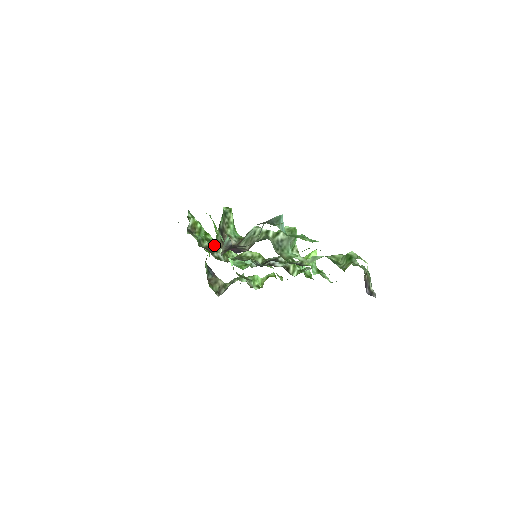
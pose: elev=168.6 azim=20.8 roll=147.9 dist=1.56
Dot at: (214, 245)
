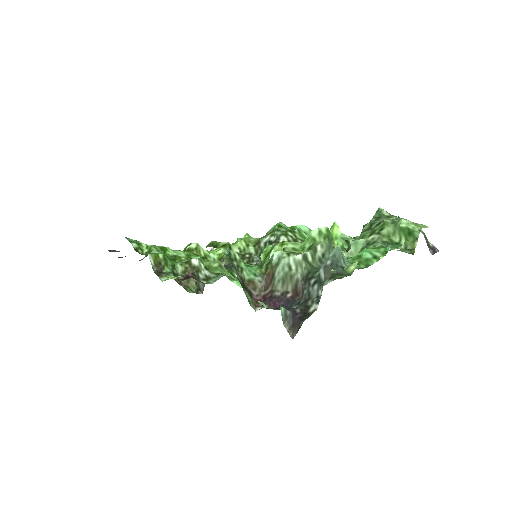
Dot at: (190, 264)
